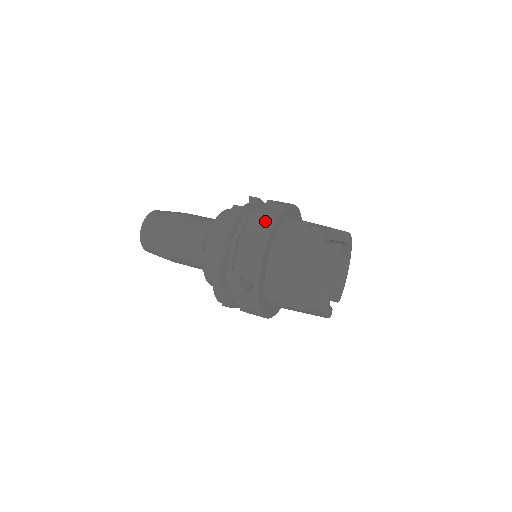
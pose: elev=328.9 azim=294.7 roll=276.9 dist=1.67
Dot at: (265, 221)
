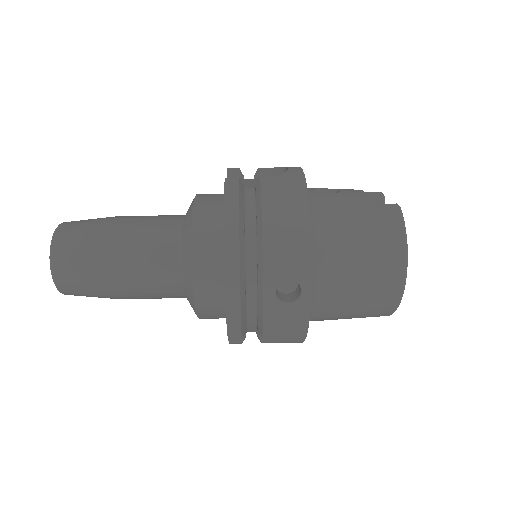
Dot at: (291, 190)
